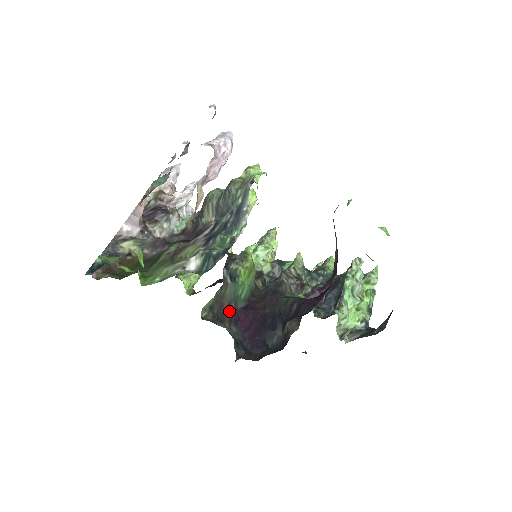
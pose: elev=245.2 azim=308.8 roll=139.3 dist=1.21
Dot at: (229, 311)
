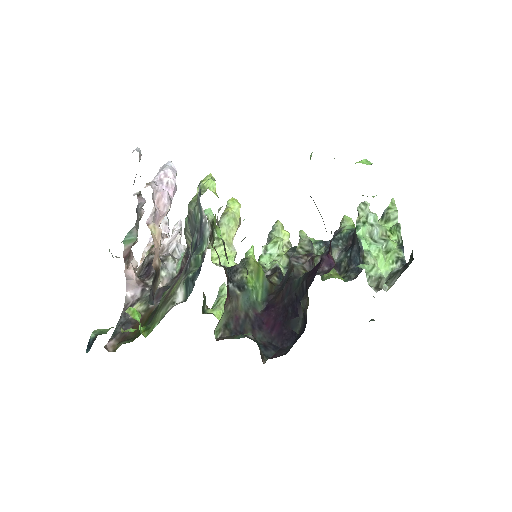
Dot at: (248, 320)
